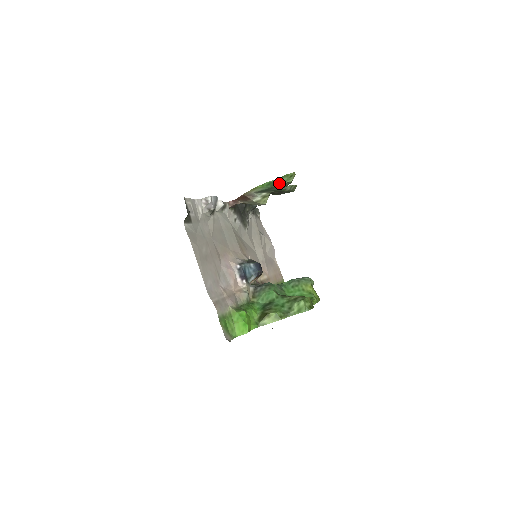
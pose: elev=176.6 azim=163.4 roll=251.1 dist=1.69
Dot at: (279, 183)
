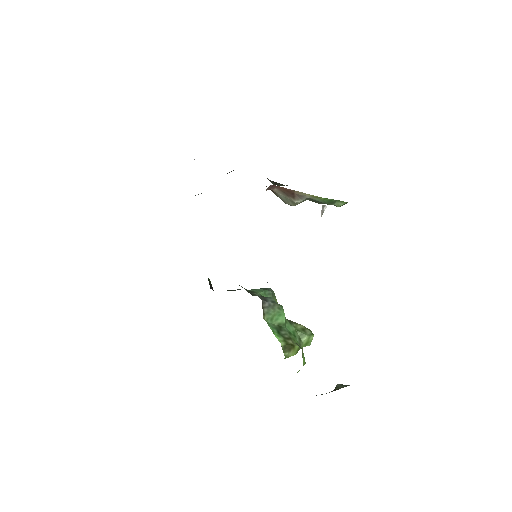
Dot at: (334, 204)
